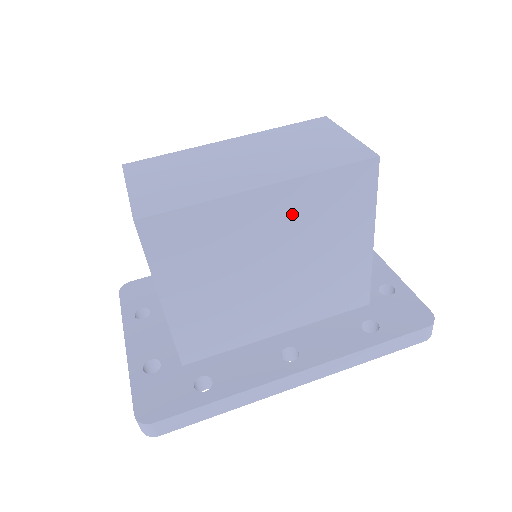
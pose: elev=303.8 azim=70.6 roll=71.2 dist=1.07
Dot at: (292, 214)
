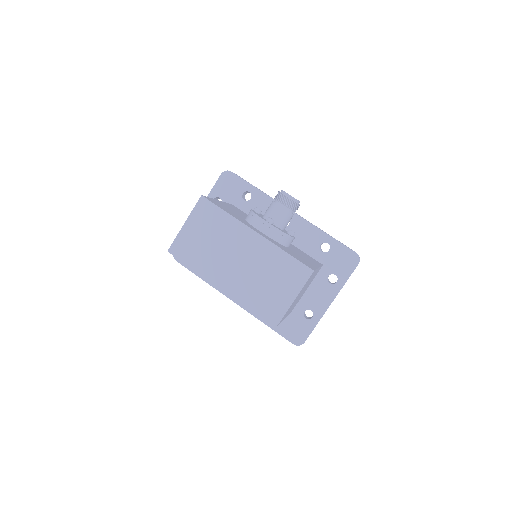
Dot at: occluded
